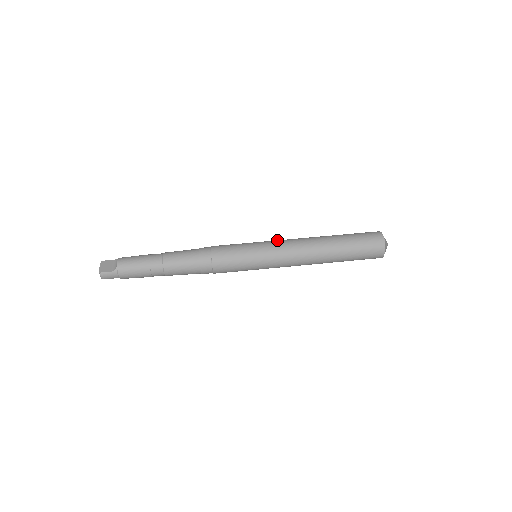
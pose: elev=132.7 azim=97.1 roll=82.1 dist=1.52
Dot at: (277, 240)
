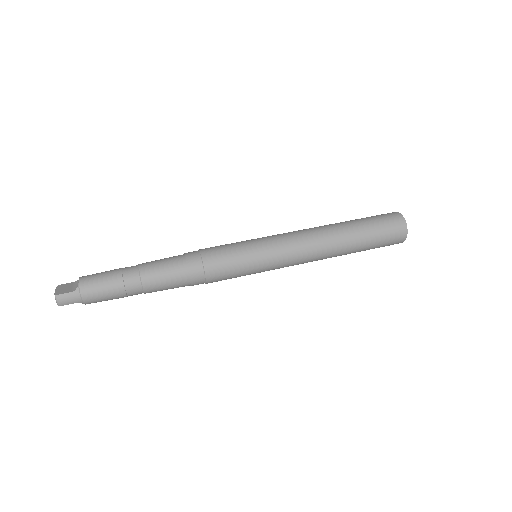
Dot at: (278, 234)
